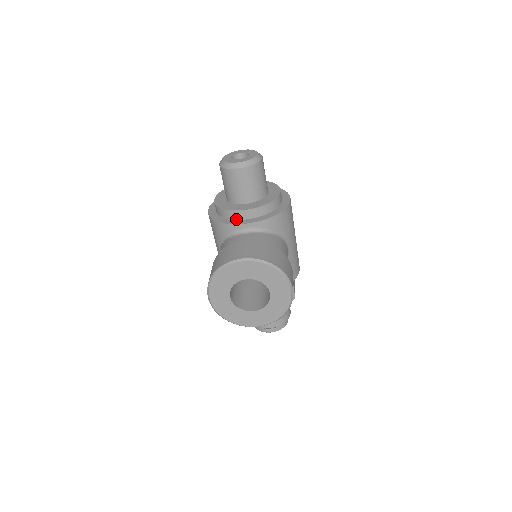
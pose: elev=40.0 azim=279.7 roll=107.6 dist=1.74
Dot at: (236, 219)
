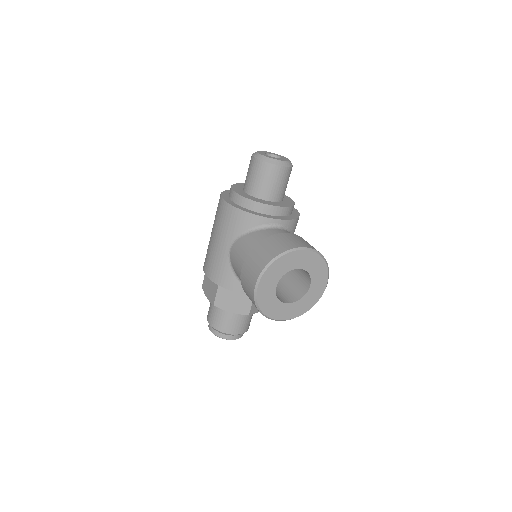
Dot at: (265, 213)
